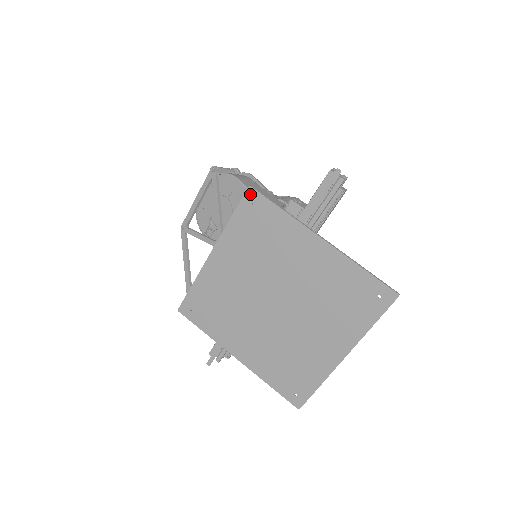
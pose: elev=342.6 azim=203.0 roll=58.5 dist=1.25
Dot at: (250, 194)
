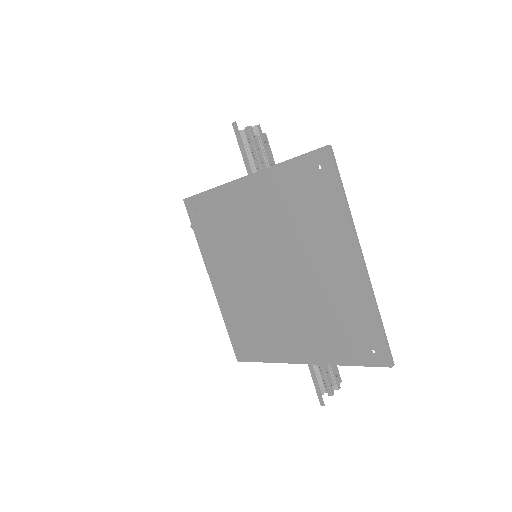
Dot at: (188, 205)
